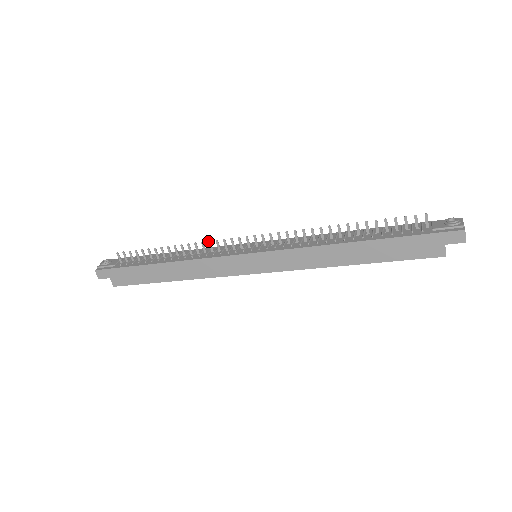
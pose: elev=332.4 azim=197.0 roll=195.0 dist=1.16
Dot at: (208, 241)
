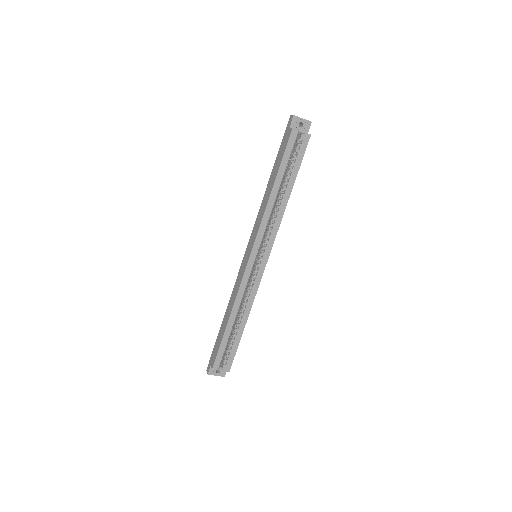
Dot at: occluded
